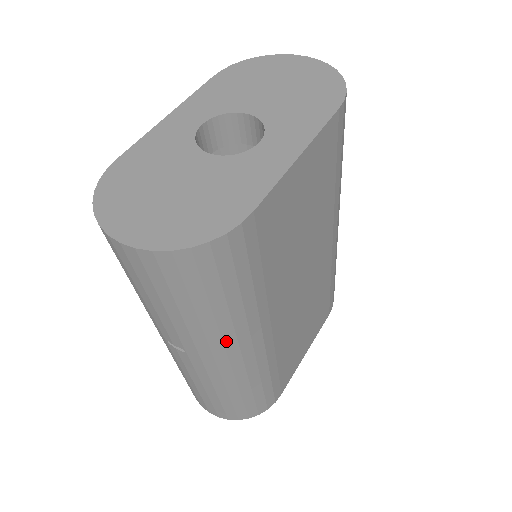
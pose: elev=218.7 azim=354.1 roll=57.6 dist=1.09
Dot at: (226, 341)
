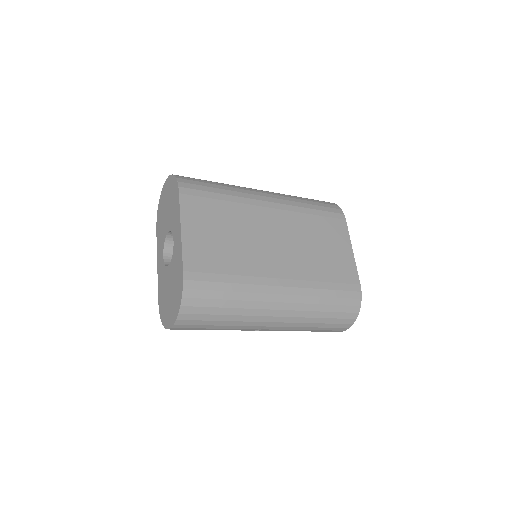
Dot at: (261, 307)
